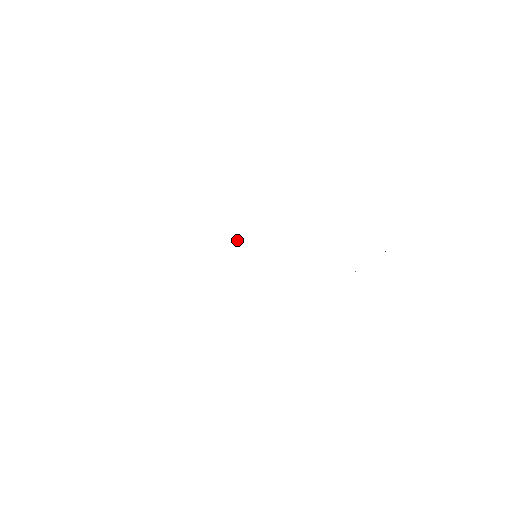
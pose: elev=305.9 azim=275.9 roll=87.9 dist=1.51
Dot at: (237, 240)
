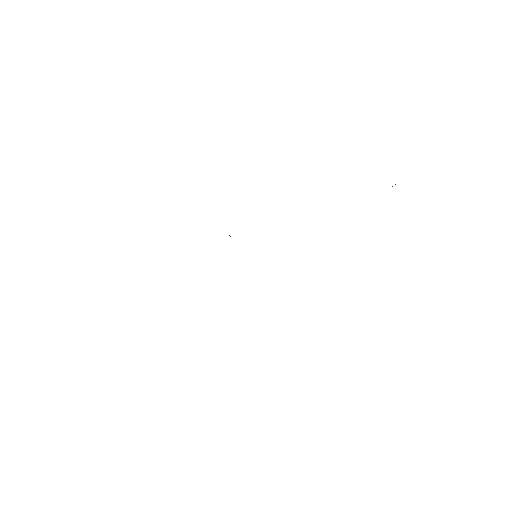
Dot at: occluded
